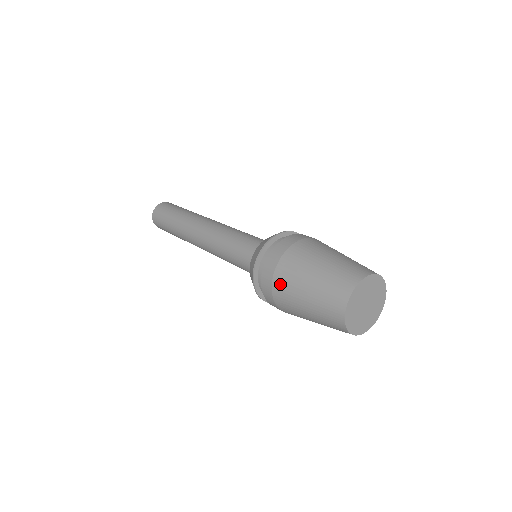
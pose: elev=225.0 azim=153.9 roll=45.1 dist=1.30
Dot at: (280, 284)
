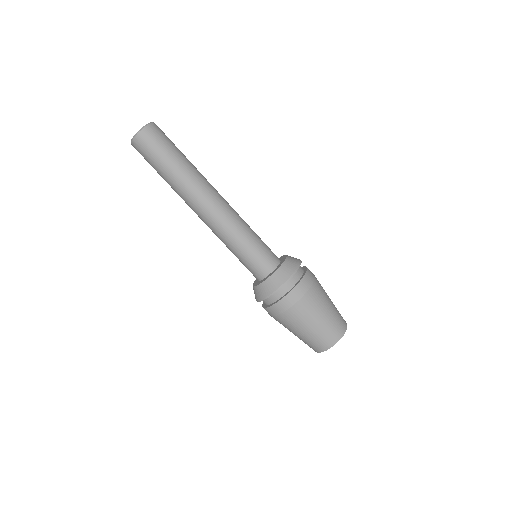
Dot at: (298, 310)
